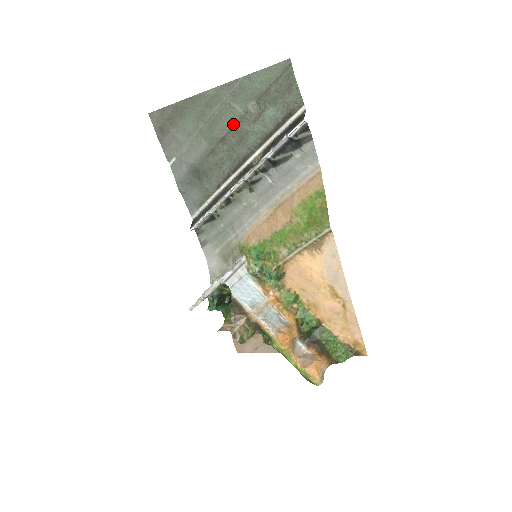
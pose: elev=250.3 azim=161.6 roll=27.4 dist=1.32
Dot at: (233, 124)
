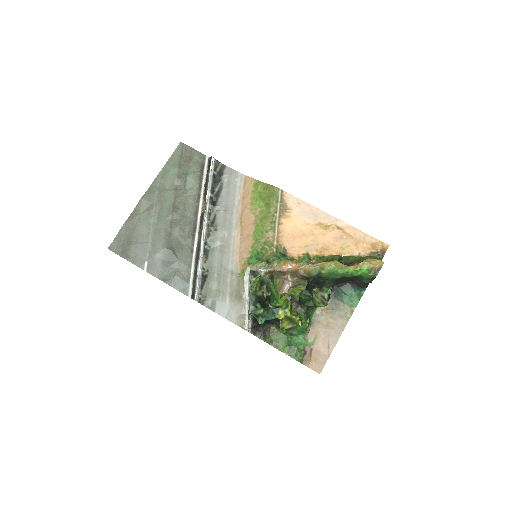
Dot at: (173, 201)
